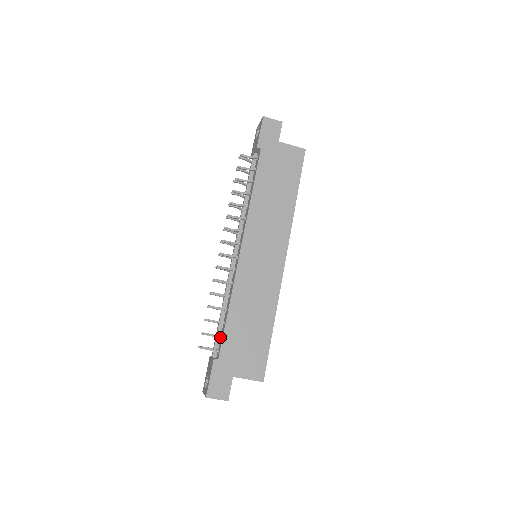
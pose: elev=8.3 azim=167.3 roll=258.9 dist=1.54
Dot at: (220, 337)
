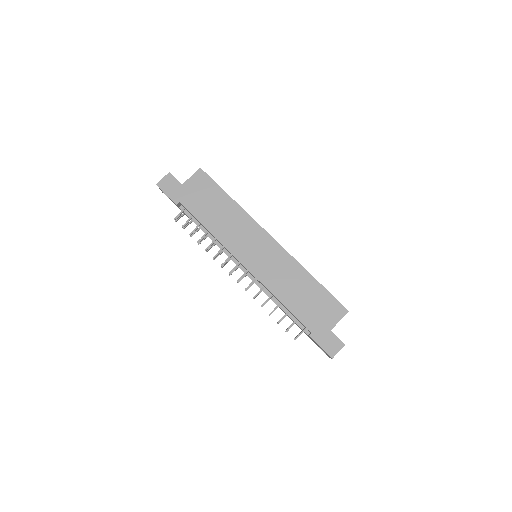
Dot at: occluded
